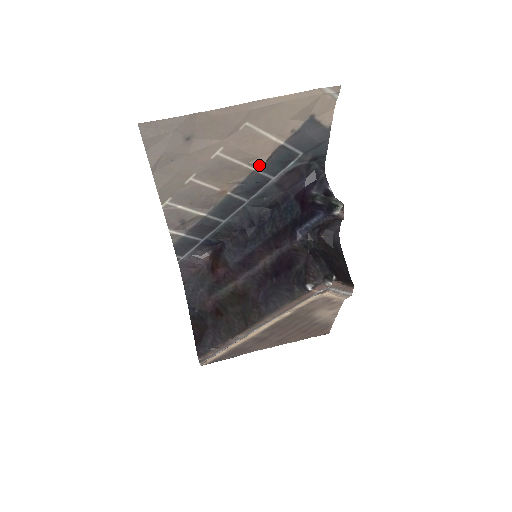
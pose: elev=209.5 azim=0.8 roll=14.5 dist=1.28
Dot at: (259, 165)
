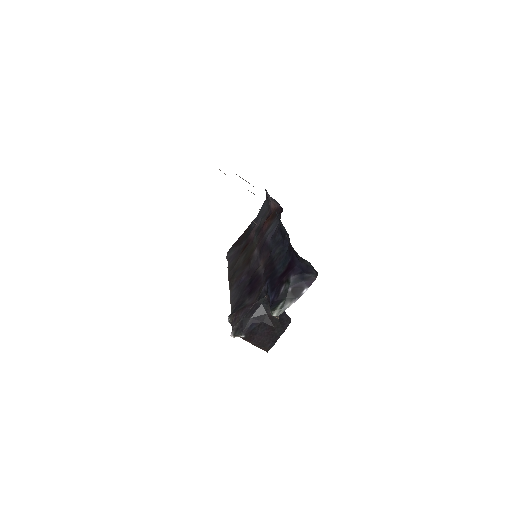
Dot at: occluded
